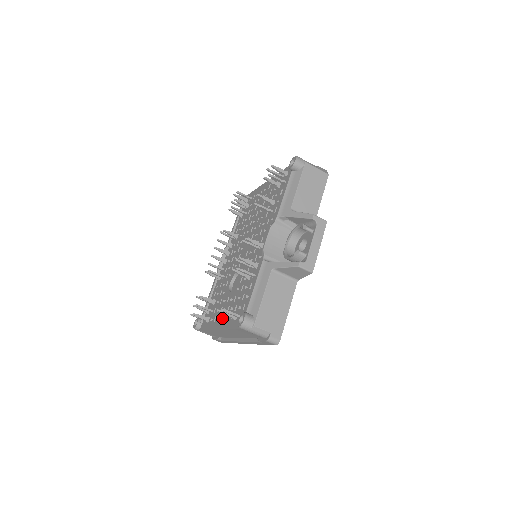
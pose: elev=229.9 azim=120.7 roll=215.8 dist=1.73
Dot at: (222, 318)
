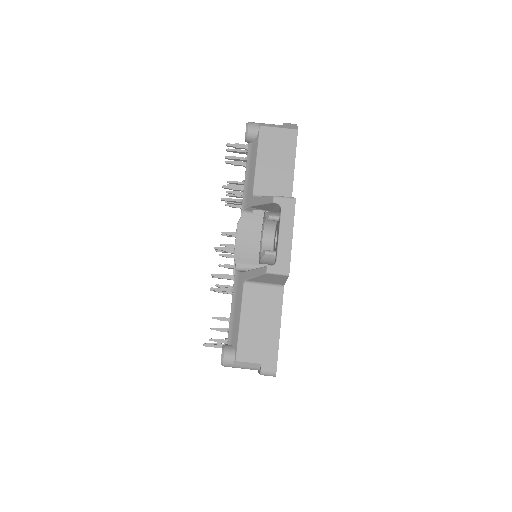
Dot at: occluded
